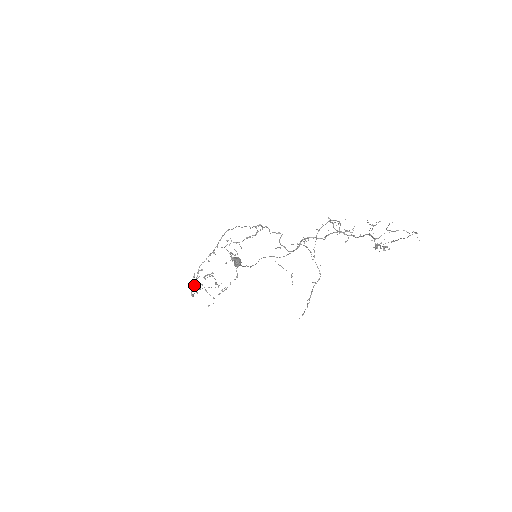
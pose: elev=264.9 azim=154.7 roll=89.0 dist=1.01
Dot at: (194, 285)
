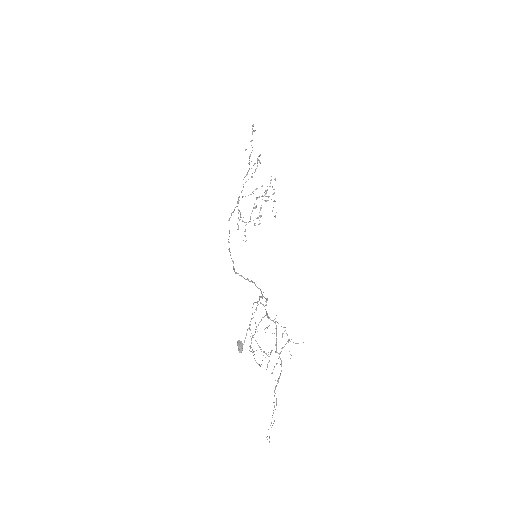
Dot at: occluded
